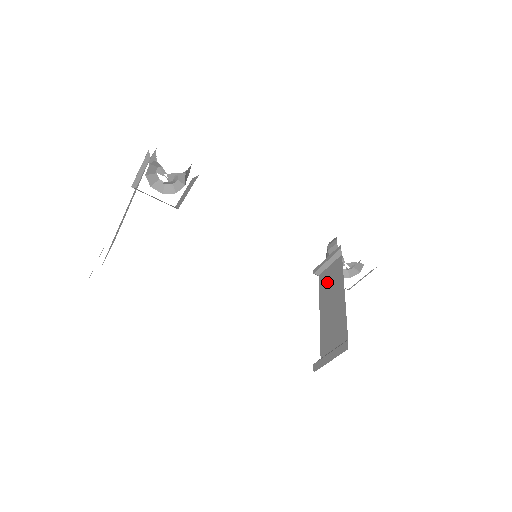
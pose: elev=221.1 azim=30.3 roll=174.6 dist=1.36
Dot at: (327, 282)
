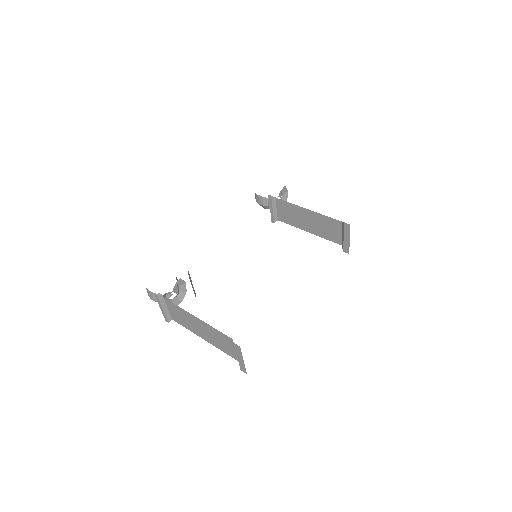
Dot at: (288, 217)
